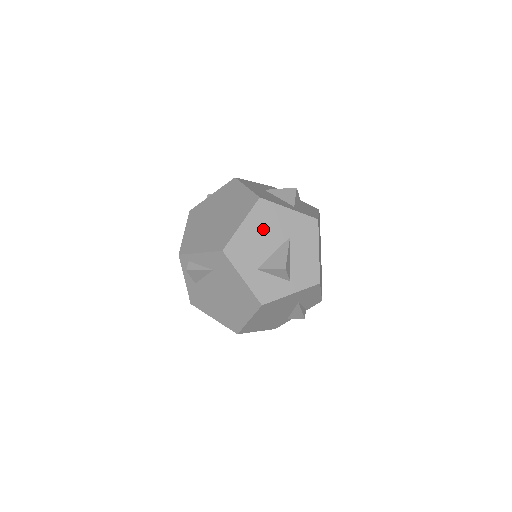
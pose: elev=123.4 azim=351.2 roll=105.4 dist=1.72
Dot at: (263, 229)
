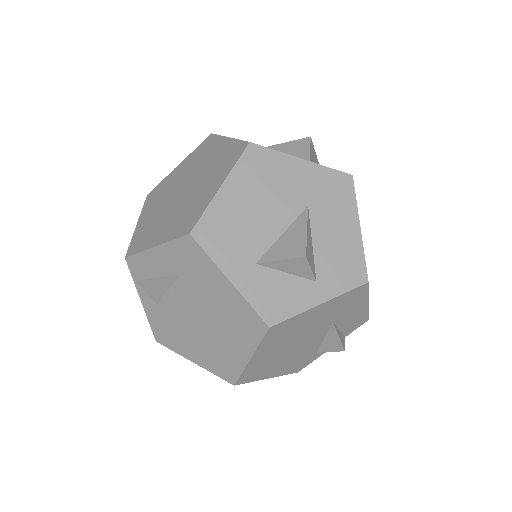
Dot at: (260, 194)
